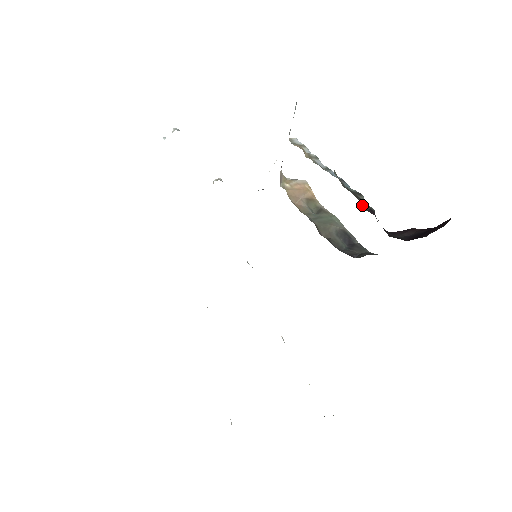
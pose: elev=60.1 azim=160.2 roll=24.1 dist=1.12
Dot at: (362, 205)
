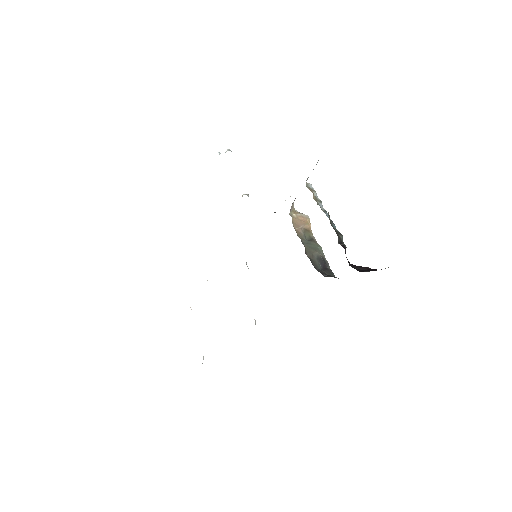
Dot at: (339, 241)
